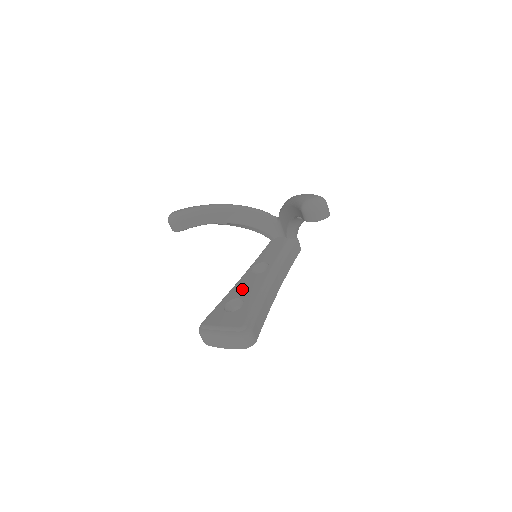
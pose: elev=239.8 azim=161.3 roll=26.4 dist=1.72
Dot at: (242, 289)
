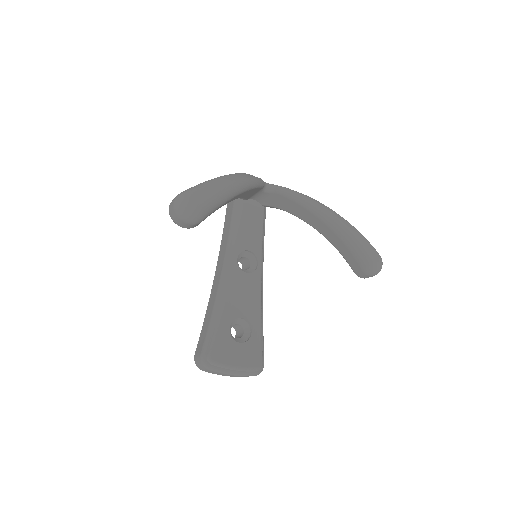
Dot at: (241, 302)
